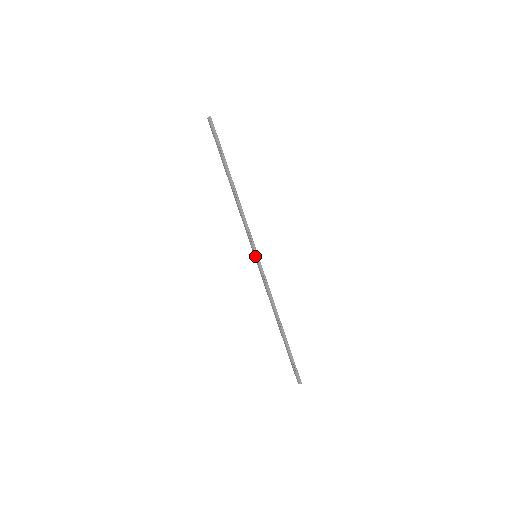
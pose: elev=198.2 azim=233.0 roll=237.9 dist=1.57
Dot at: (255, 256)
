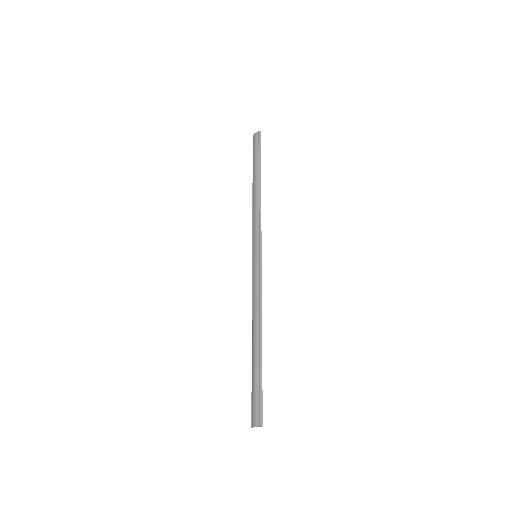
Dot at: (257, 254)
